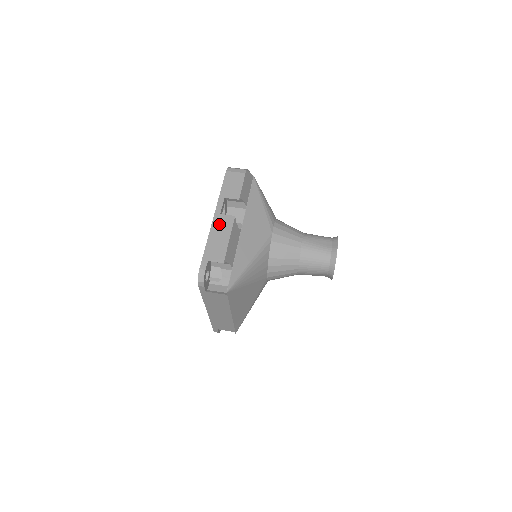
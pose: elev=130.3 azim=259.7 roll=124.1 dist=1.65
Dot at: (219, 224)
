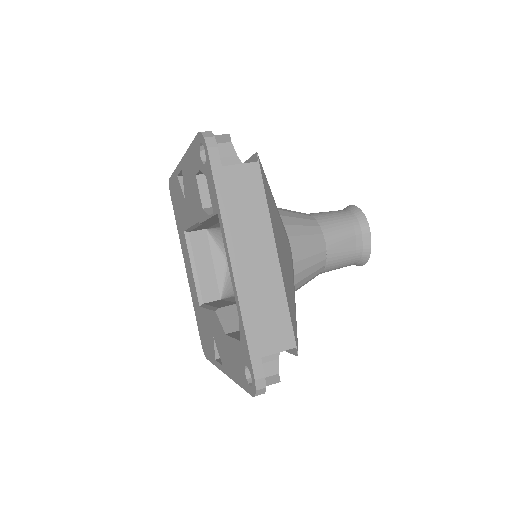
Dot at: occluded
